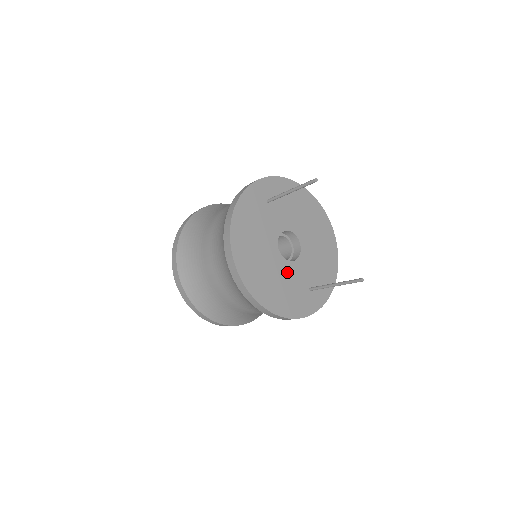
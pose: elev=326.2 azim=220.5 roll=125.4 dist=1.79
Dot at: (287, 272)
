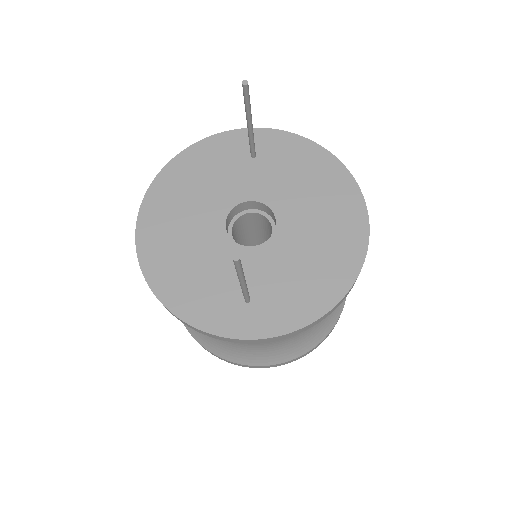
Dot at: (219, 253)
